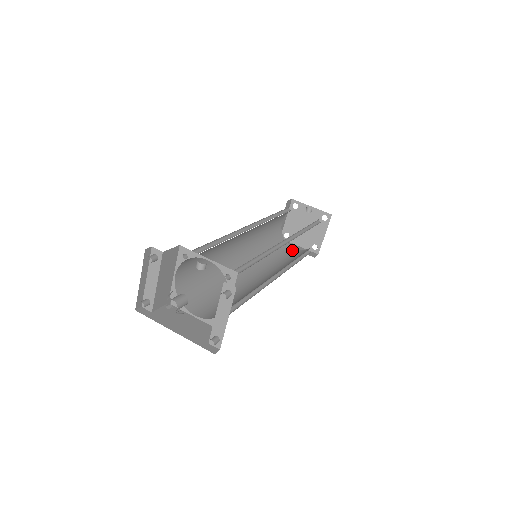
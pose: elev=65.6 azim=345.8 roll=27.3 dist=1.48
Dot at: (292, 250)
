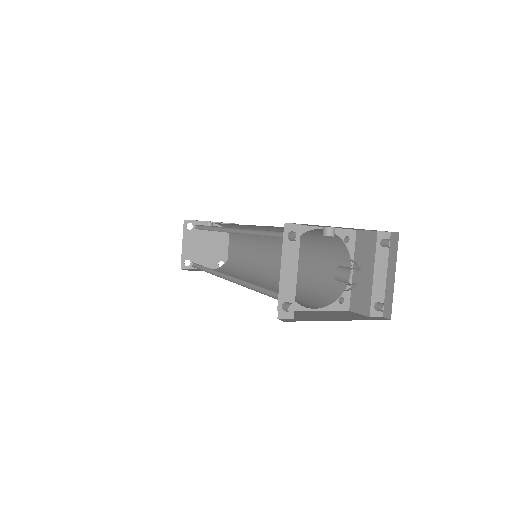
Dot at: occluded
